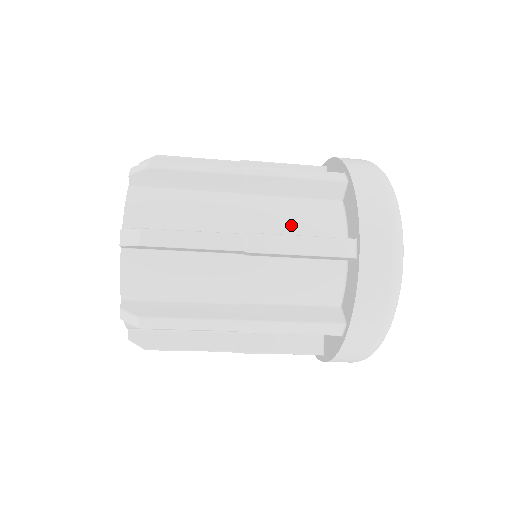
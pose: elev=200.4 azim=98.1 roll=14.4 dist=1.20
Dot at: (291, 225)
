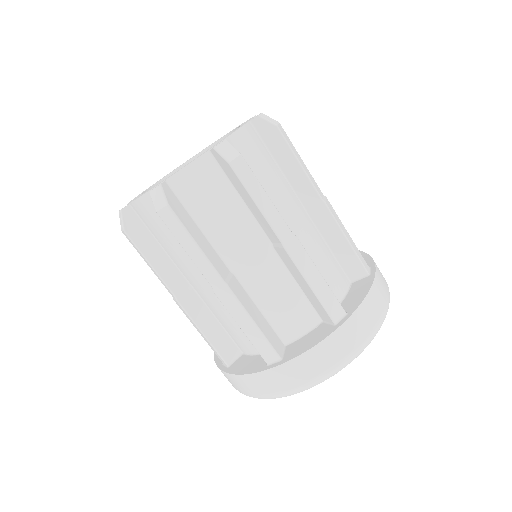
Dot at: occluded
